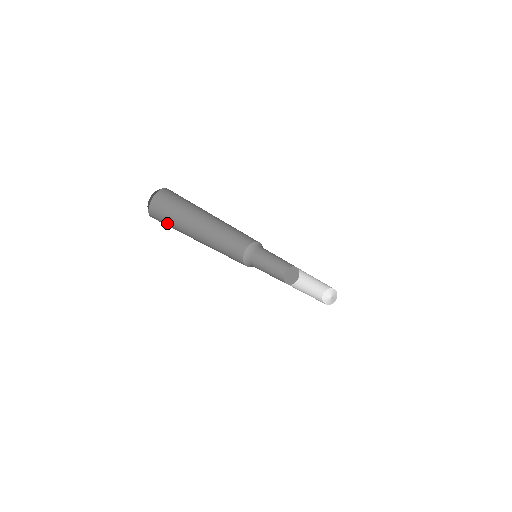
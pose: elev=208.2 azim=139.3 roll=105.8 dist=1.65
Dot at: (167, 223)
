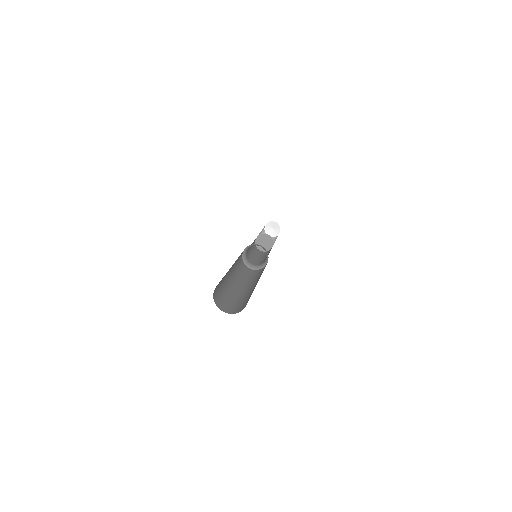
Dot at: (224, 299)
